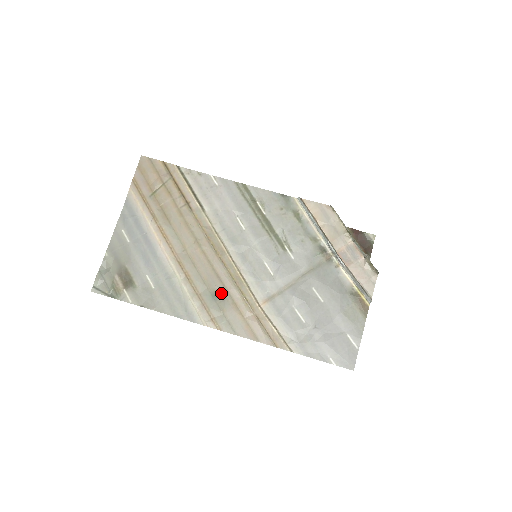
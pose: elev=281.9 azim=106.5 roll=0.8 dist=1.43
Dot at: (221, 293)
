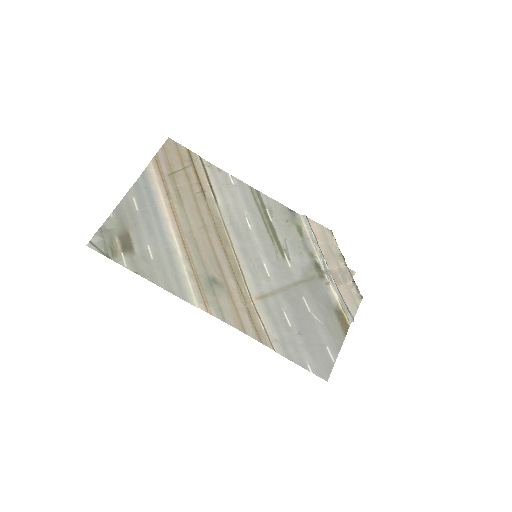
Dot at: (219, 280)
